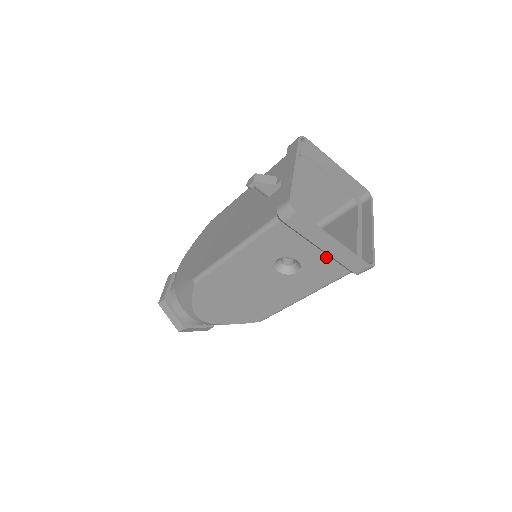
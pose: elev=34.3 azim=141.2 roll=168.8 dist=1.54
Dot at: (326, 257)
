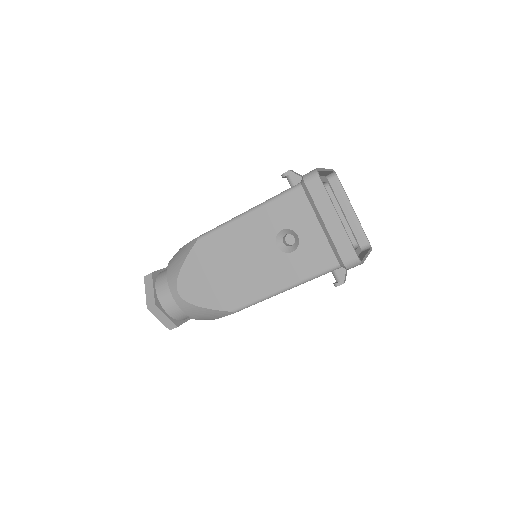
Dot at: (324, 239)
